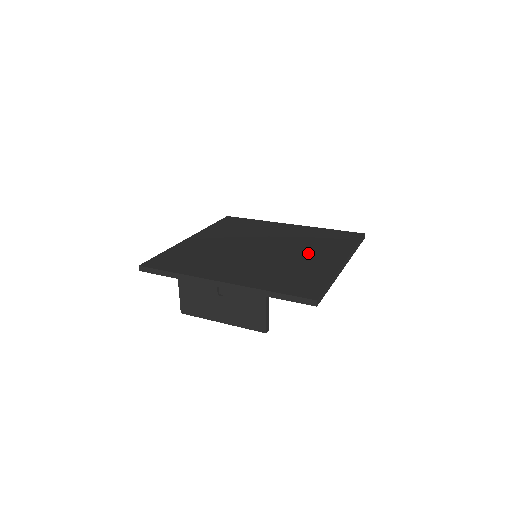
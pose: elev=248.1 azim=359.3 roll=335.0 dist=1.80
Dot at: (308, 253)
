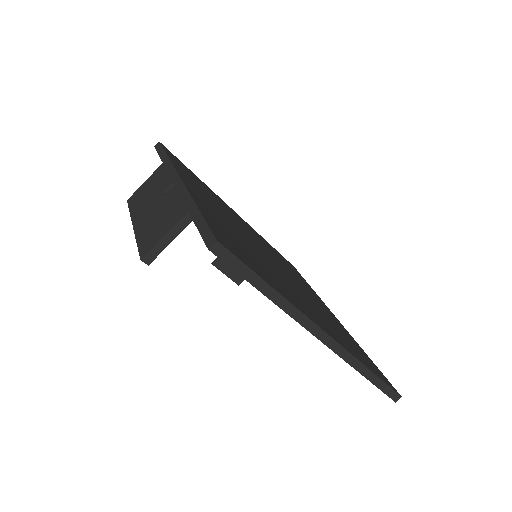
Dot at: occluded
